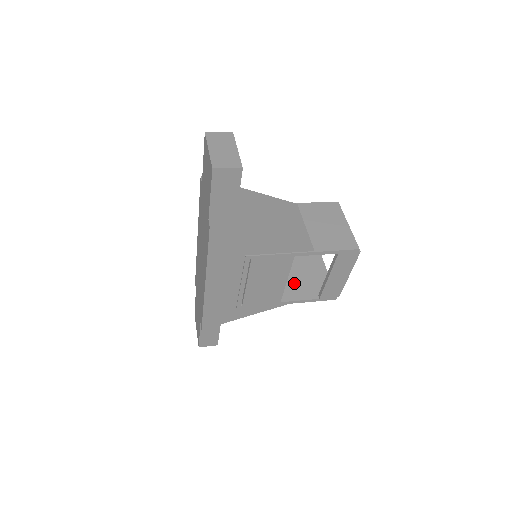
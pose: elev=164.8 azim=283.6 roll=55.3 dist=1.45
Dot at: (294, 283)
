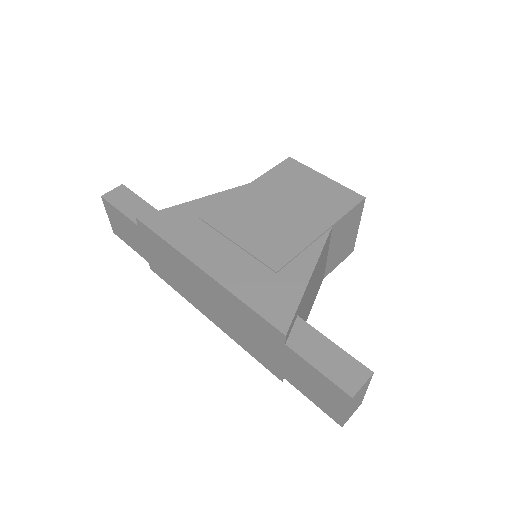
Dot at: occluded
